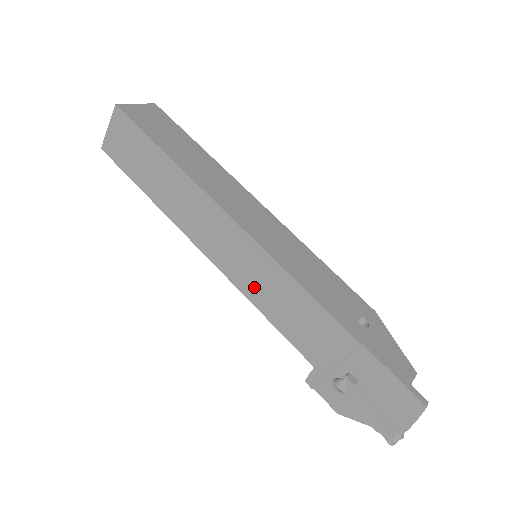
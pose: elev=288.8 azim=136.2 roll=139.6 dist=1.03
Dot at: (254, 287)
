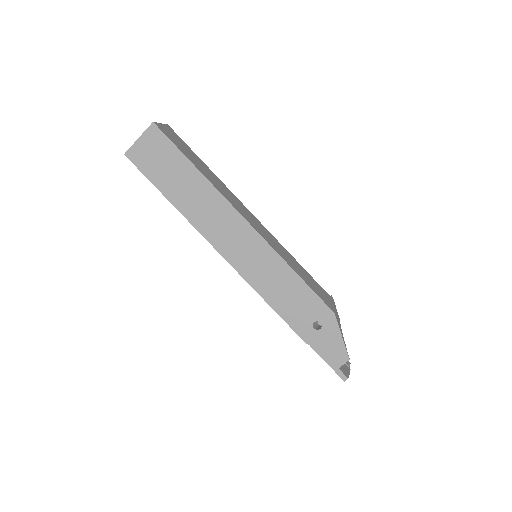
Dot at: occluded
